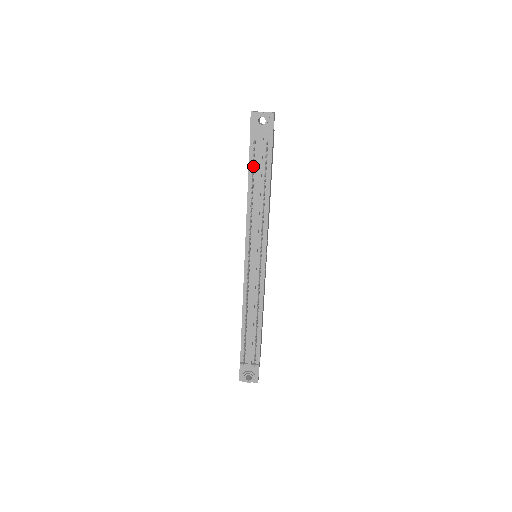
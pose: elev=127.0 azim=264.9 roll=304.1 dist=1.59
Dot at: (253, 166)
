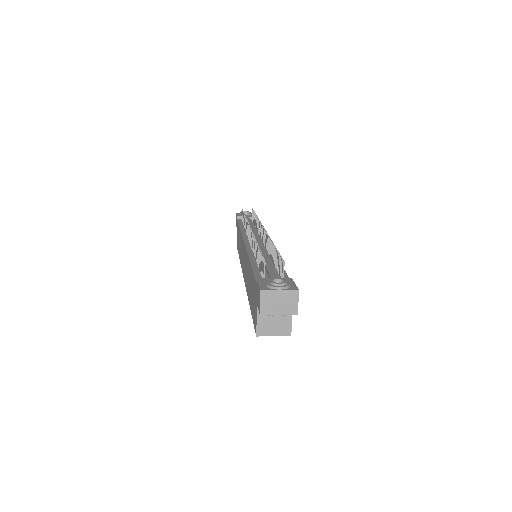
Dot at: (242, 223)
